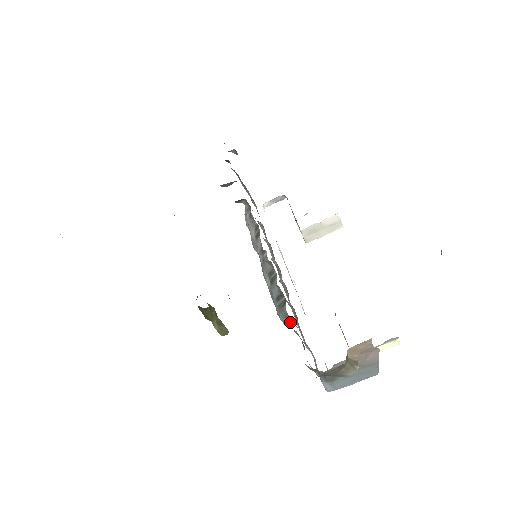
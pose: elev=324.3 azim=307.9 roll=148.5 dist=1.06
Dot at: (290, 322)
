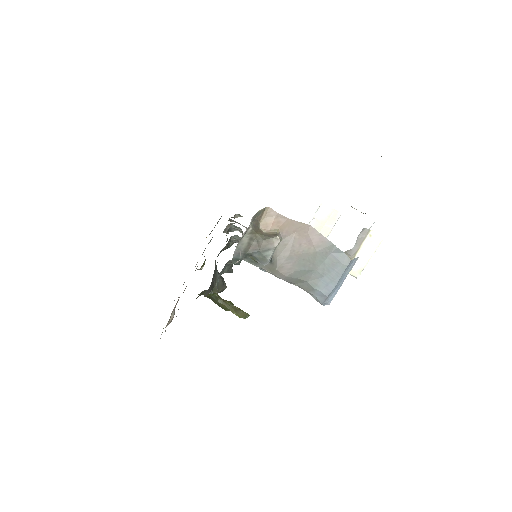
Dot at: occluded
